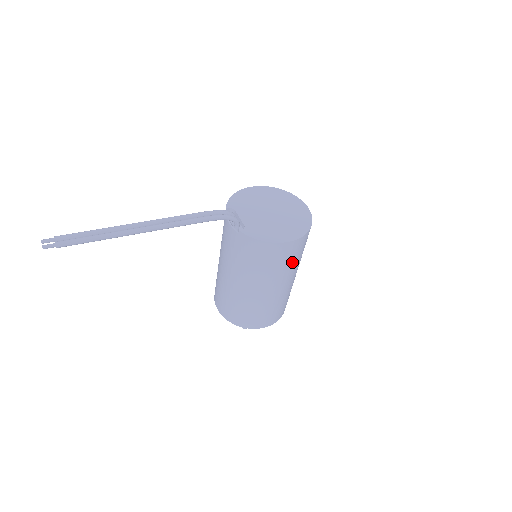
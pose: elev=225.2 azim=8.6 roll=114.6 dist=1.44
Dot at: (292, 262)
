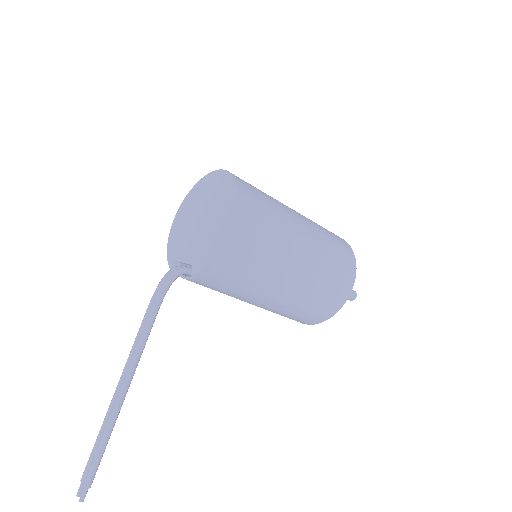
Dot at: (270, 228)
